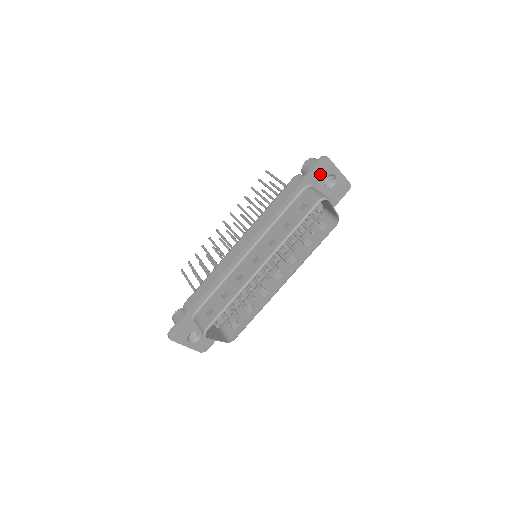
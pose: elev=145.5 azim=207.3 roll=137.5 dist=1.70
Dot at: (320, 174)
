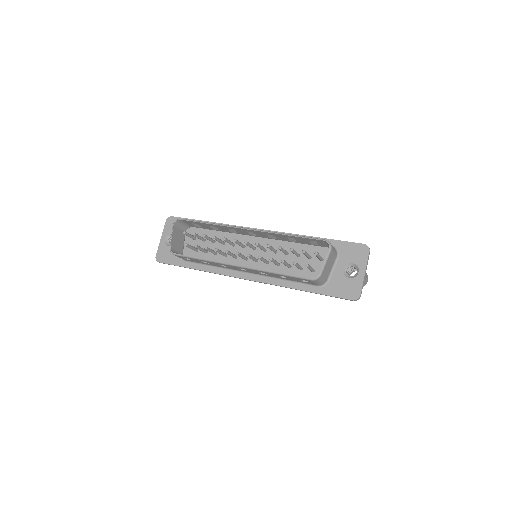
Dot at: (352, 253)
